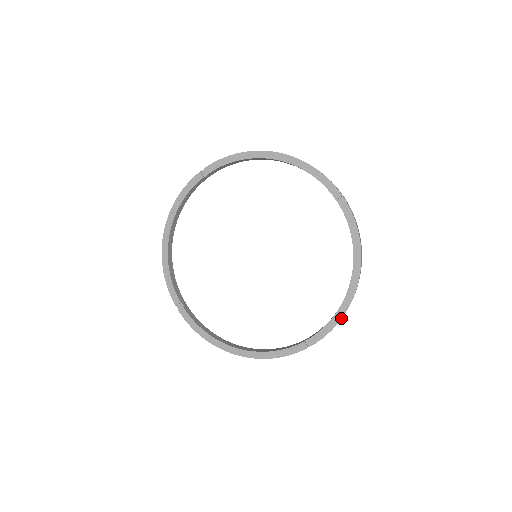
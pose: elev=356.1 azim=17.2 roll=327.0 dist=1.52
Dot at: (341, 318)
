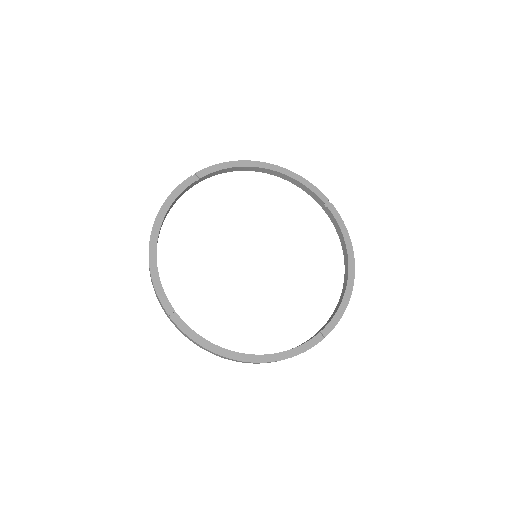
Dot at: occluded
